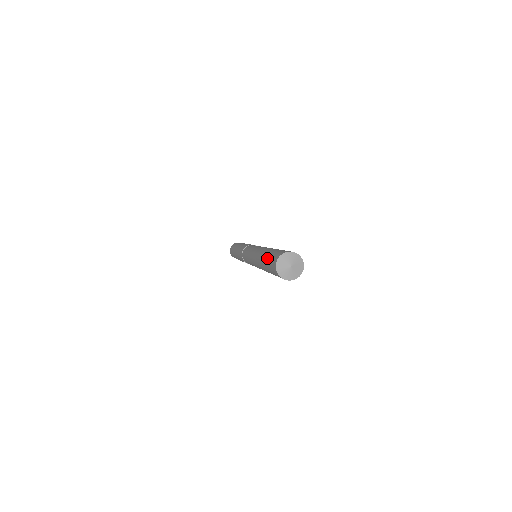
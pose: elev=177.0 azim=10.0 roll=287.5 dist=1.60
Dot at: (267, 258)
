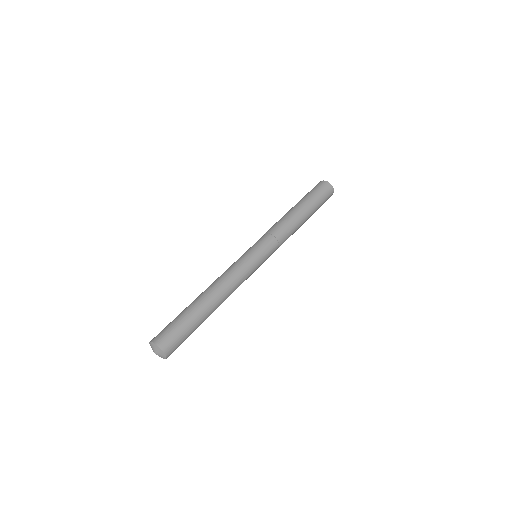
Dot at: (177, 316)
